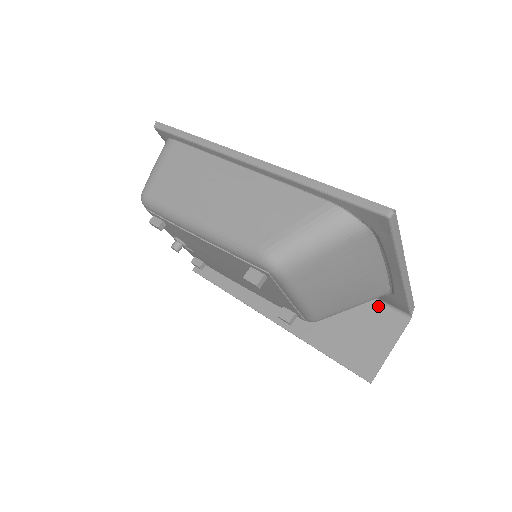
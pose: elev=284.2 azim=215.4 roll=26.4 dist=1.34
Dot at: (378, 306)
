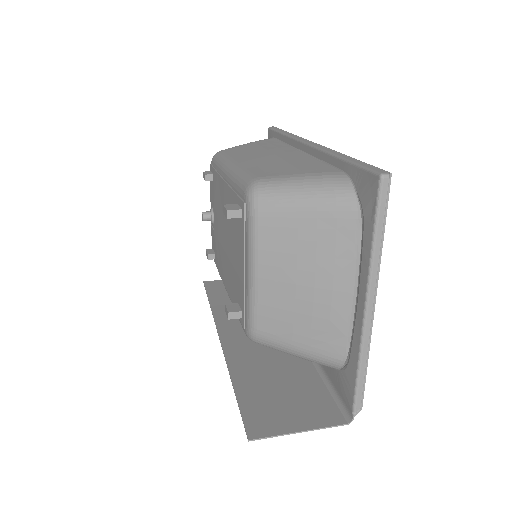
Dot at: (327, 393)
